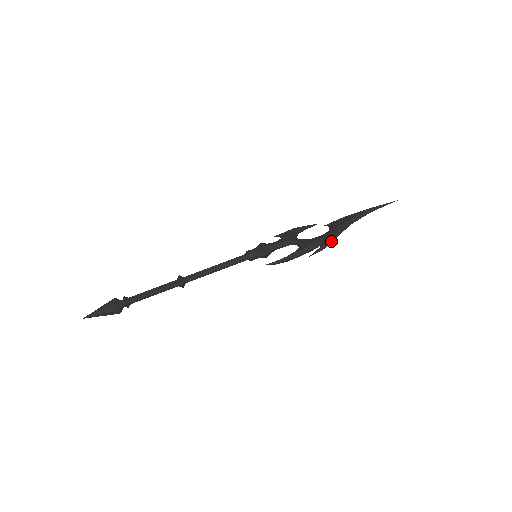
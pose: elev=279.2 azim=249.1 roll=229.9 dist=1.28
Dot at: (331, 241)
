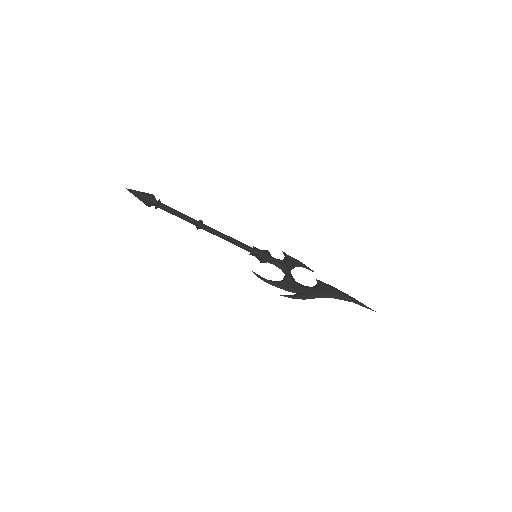
Dot at: (303, 298)
